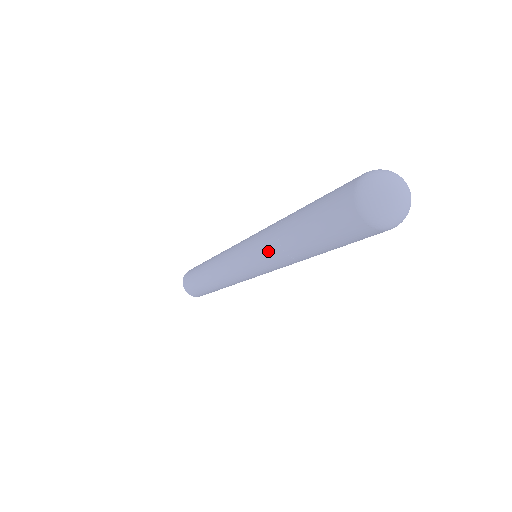
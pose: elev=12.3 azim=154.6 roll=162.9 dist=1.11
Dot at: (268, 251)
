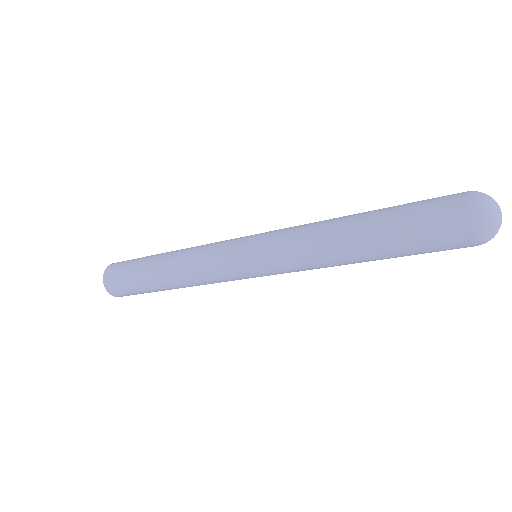
Dot at: (314, 266)
